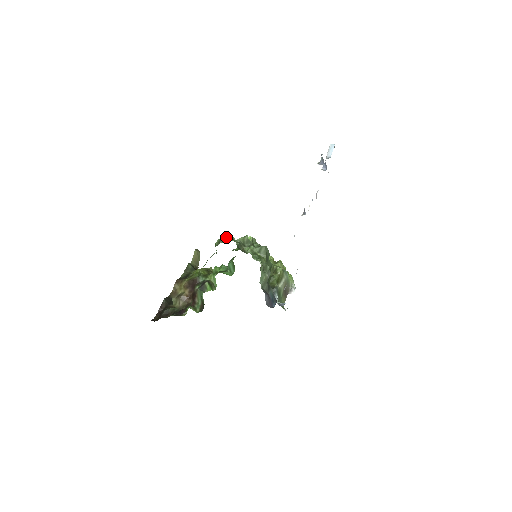
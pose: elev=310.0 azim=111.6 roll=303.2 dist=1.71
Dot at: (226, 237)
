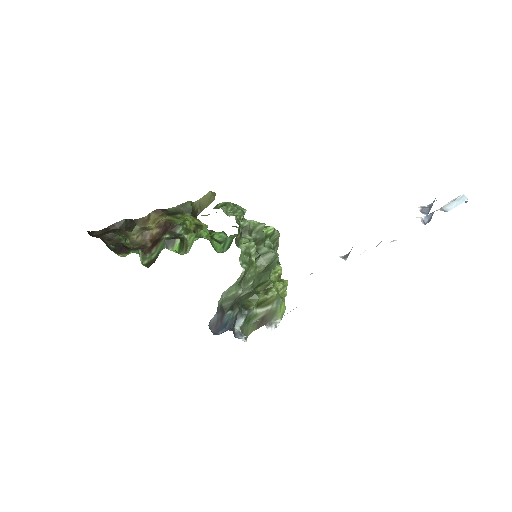
Dot at: (235, 206)
